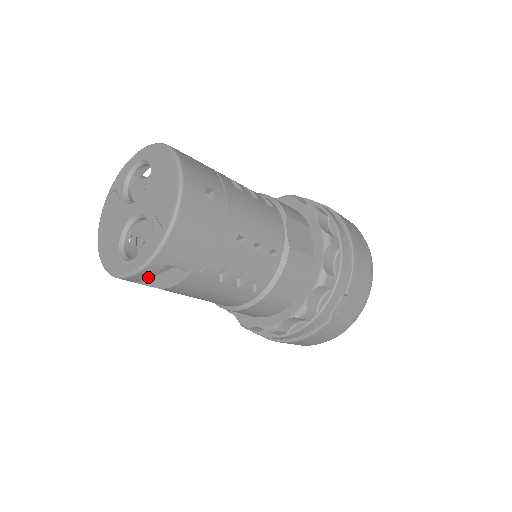
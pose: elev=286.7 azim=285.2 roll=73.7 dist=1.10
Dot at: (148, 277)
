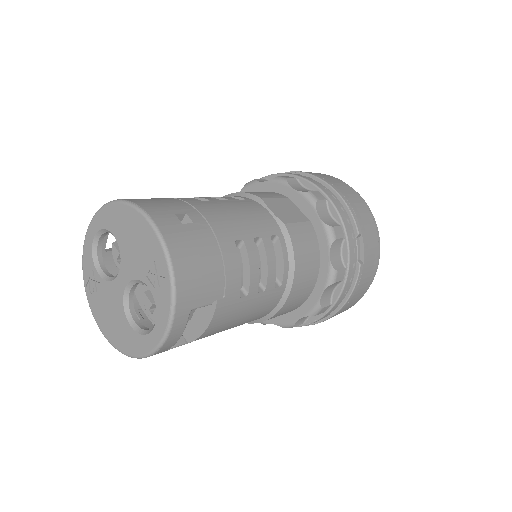
Dot at: (179, 335)
